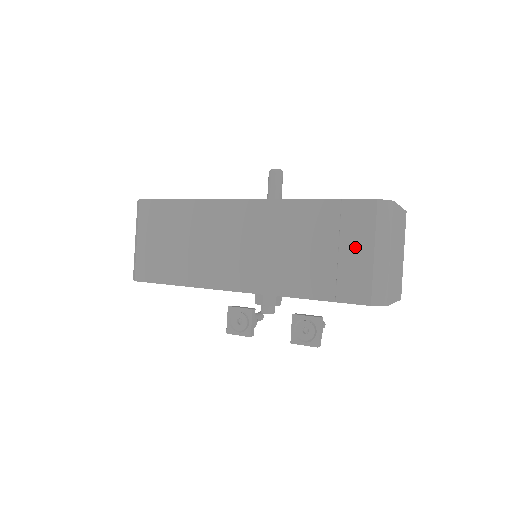
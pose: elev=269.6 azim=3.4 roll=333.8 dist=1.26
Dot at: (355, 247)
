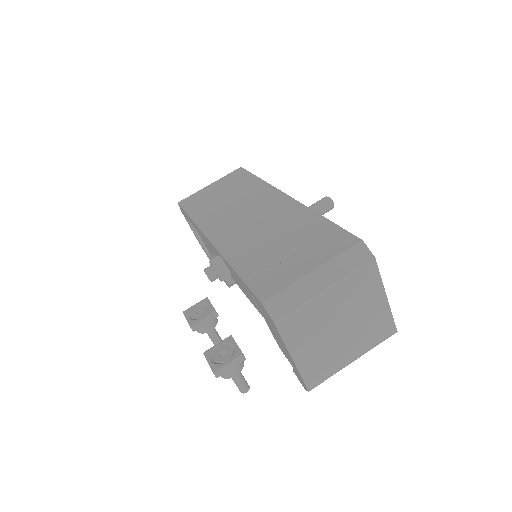
Dot at: (307, 259)
